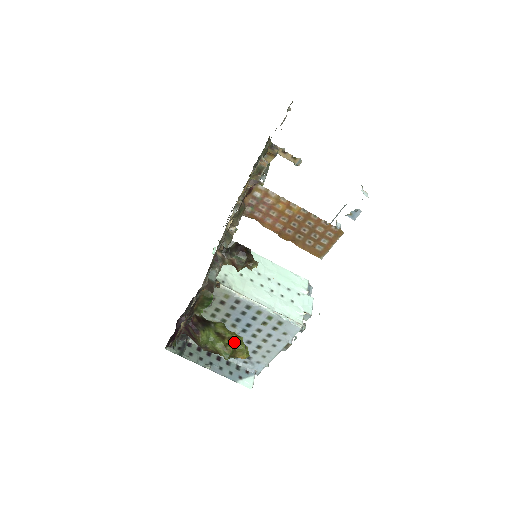
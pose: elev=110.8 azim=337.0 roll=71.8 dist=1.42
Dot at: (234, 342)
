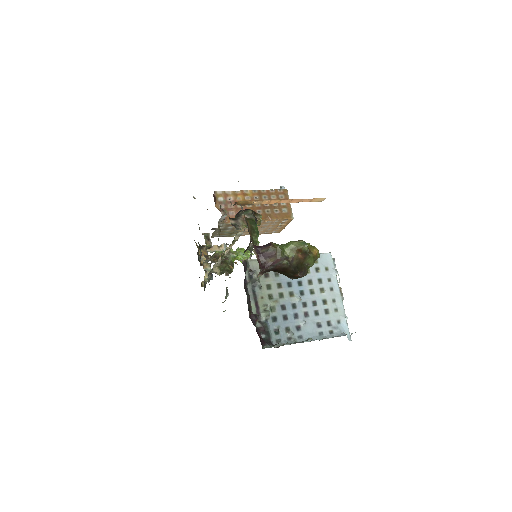
Dot at: occluded
